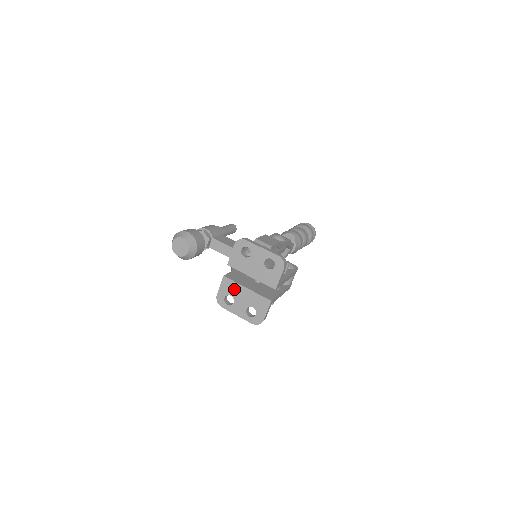
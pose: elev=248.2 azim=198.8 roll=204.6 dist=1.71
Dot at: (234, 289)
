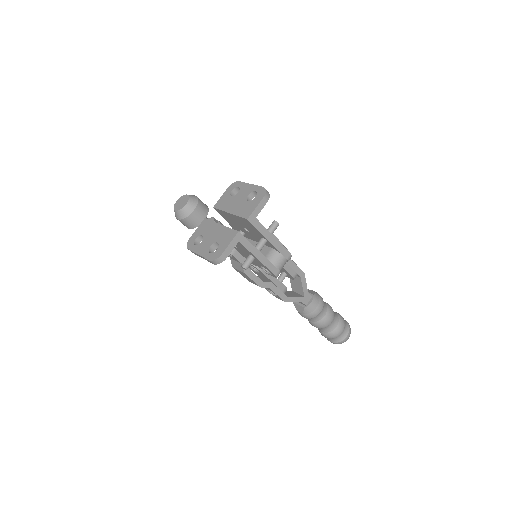
Dot at: (208, 228)
